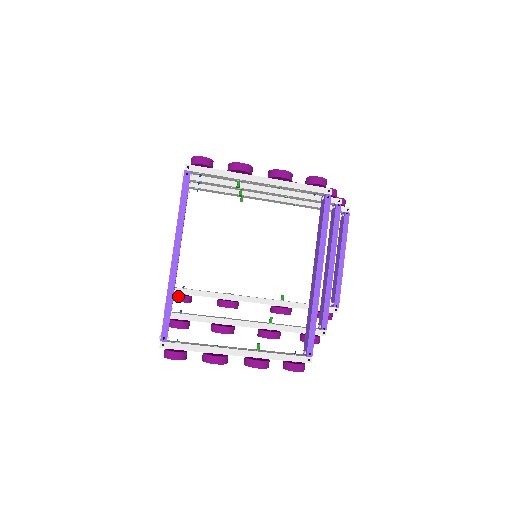
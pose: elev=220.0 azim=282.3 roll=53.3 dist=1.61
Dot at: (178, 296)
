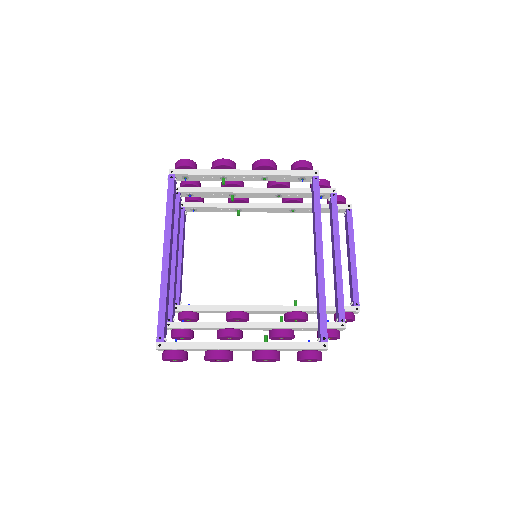
Dot at: (182, 313)
